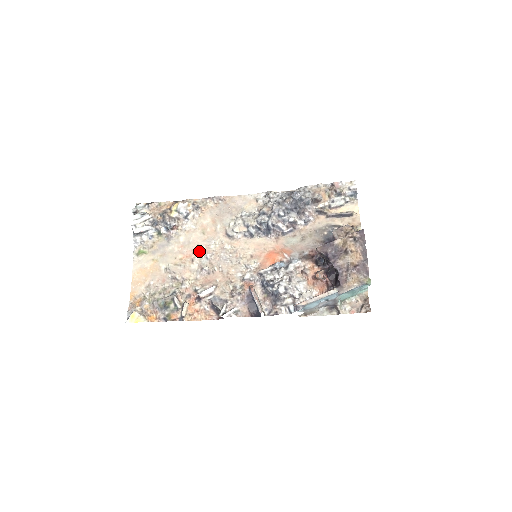
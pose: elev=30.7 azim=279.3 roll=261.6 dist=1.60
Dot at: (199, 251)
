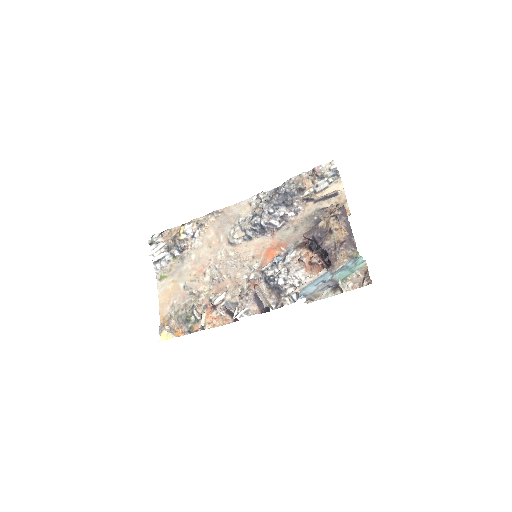
Dot at: (208, 264)
